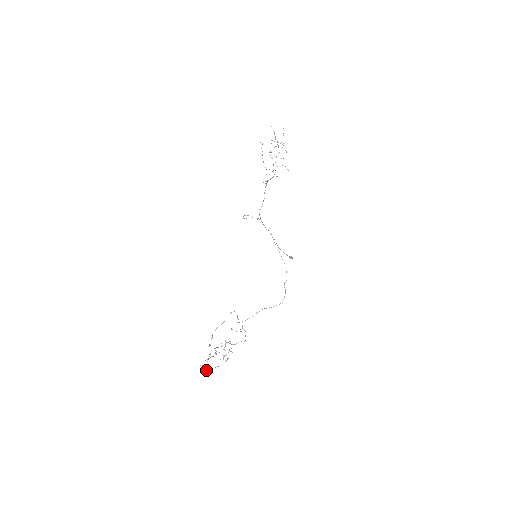
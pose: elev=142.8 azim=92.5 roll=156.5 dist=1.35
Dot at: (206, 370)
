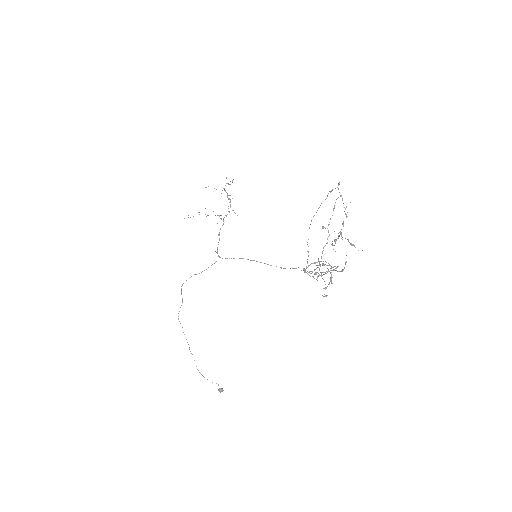
Dot at: (348, 240)
